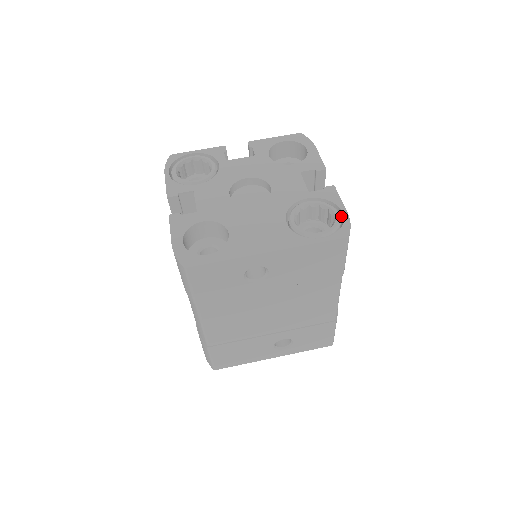
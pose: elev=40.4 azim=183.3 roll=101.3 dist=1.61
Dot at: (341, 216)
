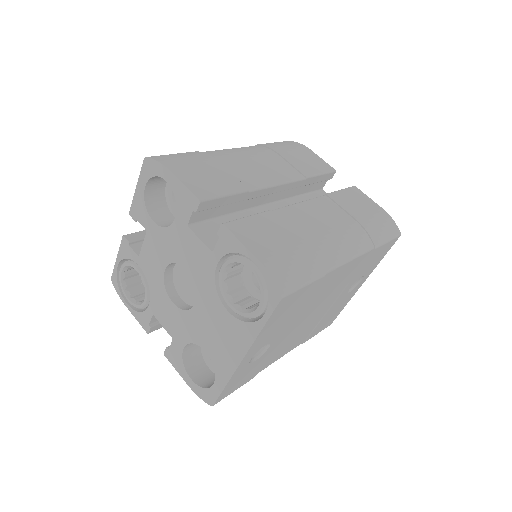
Dot at: occluded
